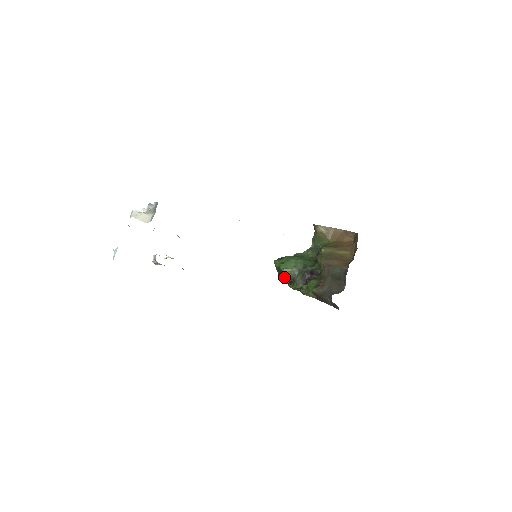
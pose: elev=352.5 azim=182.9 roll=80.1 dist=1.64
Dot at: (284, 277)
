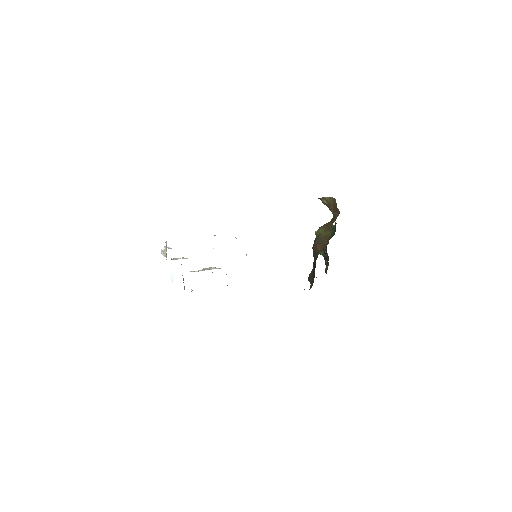
Dot at: occluded
